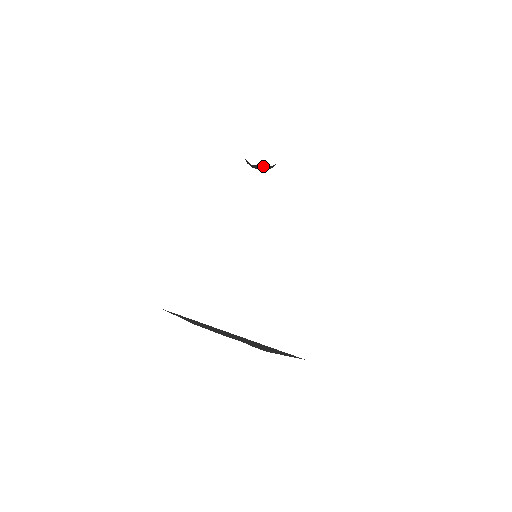
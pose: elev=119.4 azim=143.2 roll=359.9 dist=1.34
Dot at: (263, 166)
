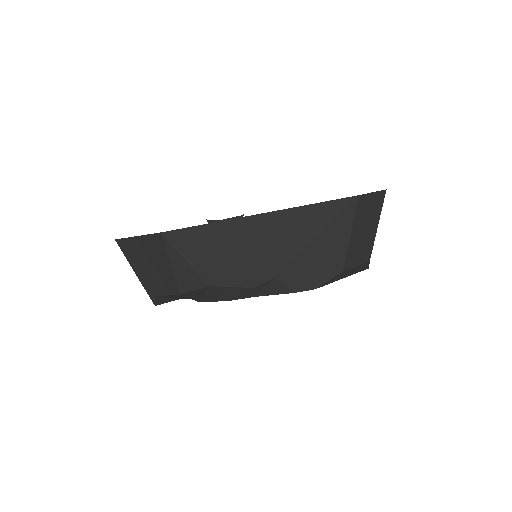
Dot at: occluded
